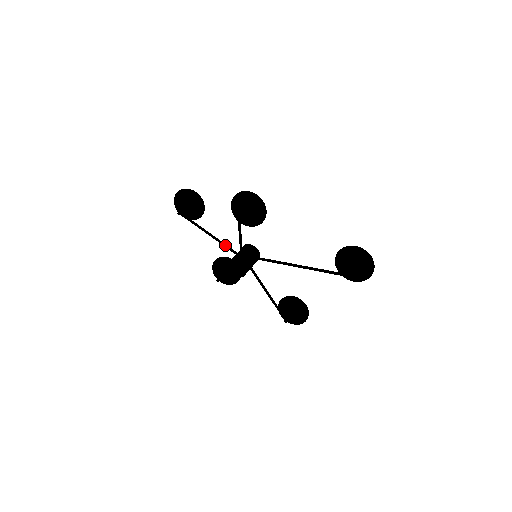
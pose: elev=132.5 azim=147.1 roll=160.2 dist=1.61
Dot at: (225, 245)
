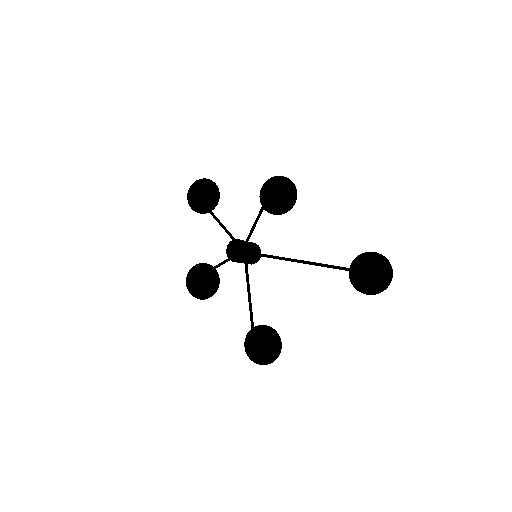
Dot at: (229, 232)
